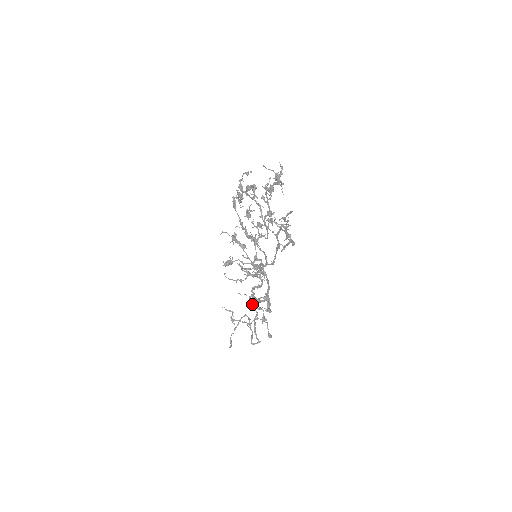
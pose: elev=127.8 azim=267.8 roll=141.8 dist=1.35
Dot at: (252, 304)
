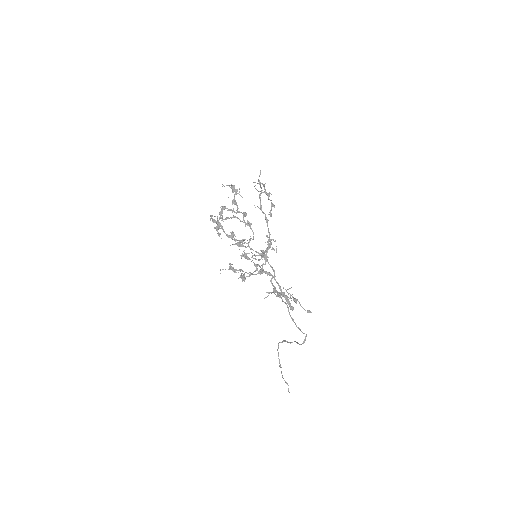
Dot at: occluded
